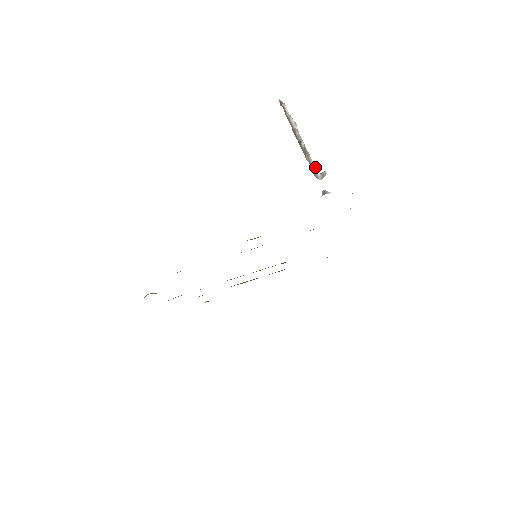
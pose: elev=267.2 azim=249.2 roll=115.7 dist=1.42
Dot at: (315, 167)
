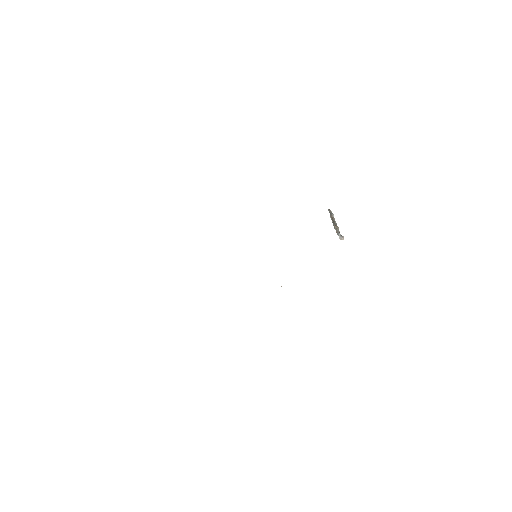
Dot at: occluded
